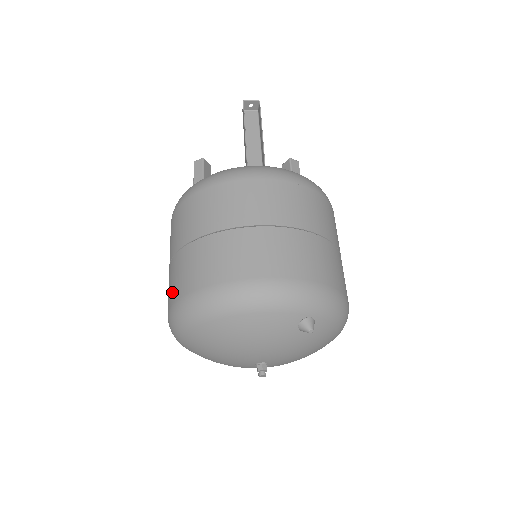
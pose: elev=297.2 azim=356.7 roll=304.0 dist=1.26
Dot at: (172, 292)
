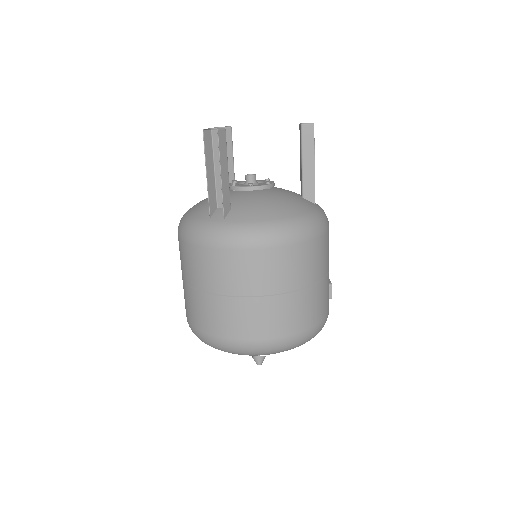
Dot at: occluded
